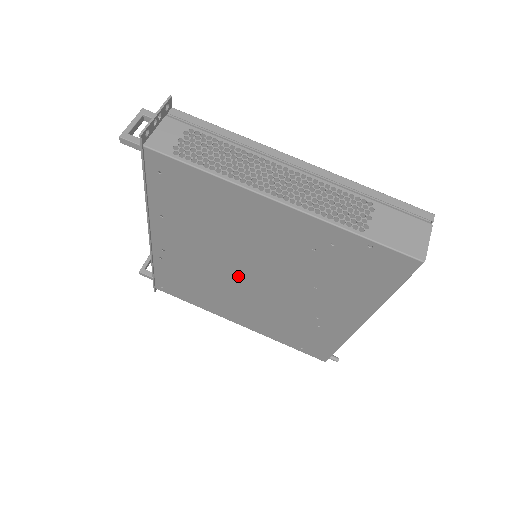
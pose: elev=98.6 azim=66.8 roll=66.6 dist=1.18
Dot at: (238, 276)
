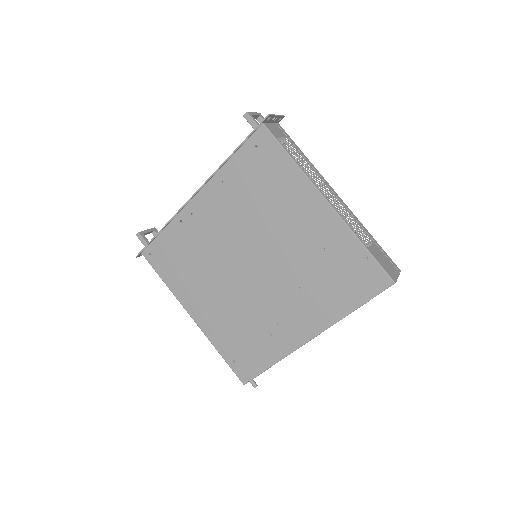
Dot at: (239, 260)
